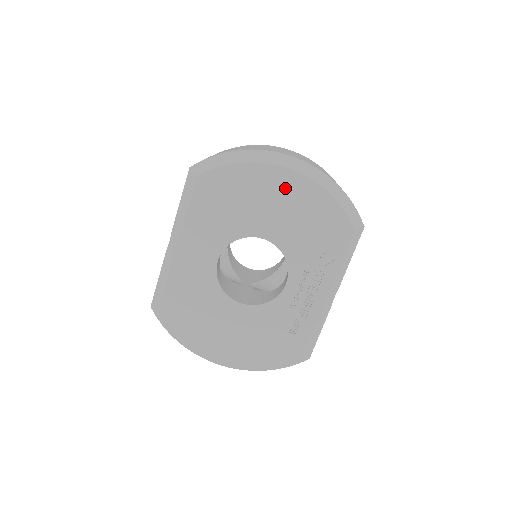
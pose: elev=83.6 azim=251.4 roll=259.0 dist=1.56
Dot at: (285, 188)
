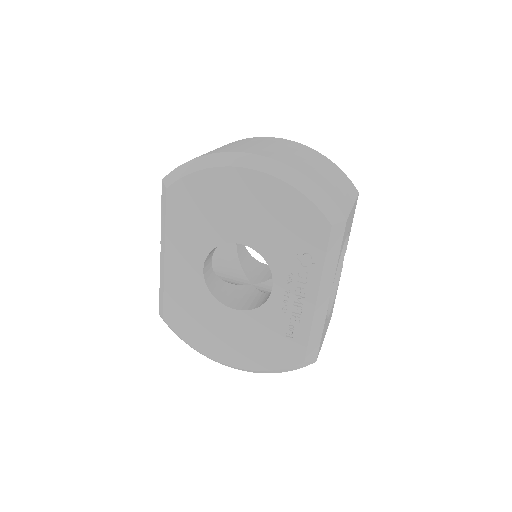
Dot at: (250, 190)
